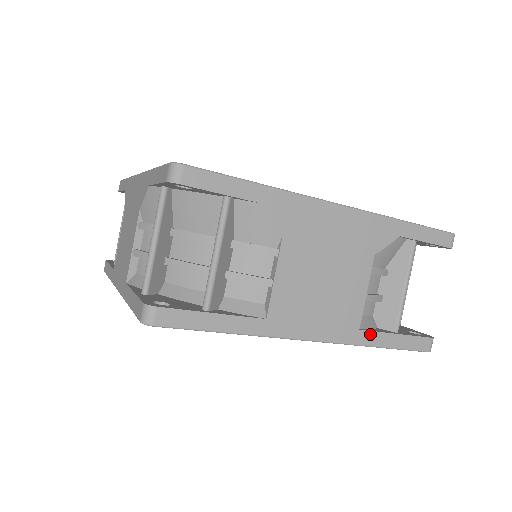
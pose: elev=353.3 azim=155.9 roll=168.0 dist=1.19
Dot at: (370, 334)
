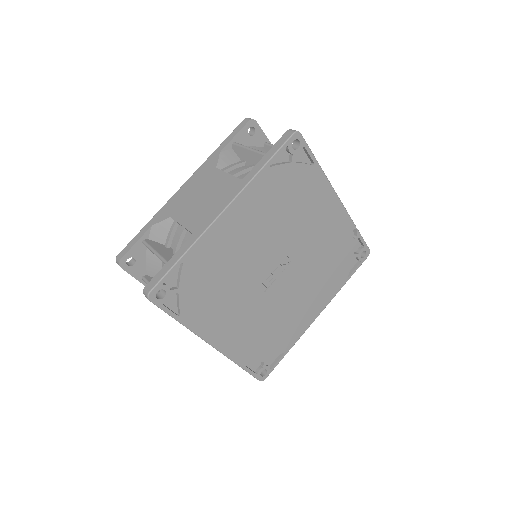
Dot at: (250, 173)
